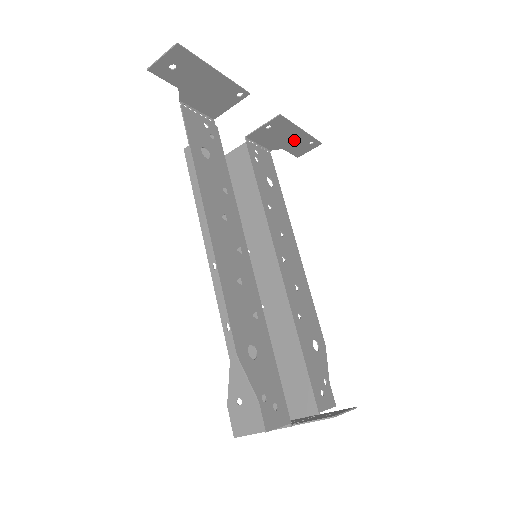
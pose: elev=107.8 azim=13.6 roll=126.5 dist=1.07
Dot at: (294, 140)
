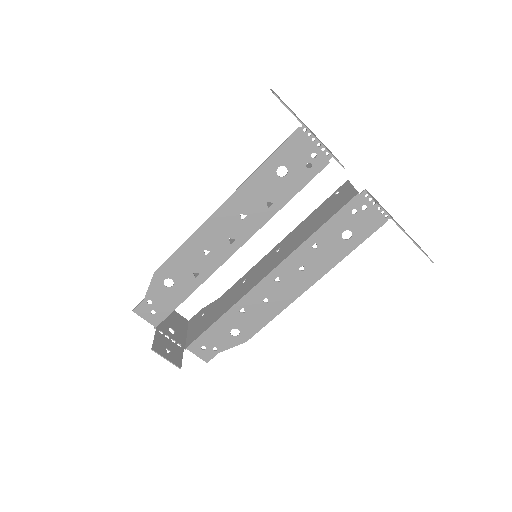
Dot at: occluded
